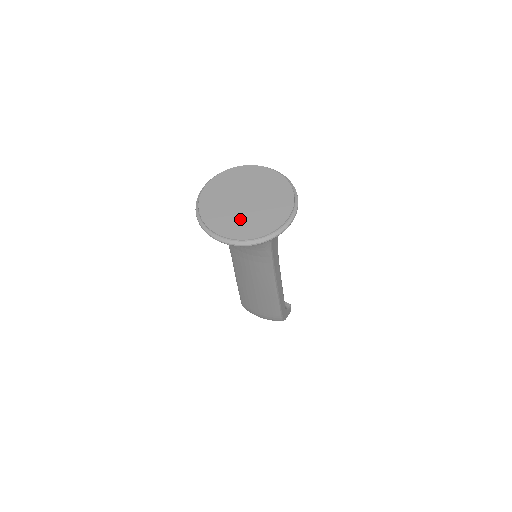
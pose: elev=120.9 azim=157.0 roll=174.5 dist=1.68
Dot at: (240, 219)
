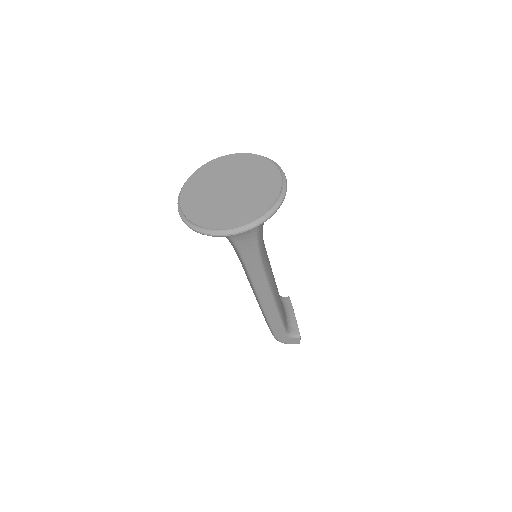
Dot at: (205, 199)
